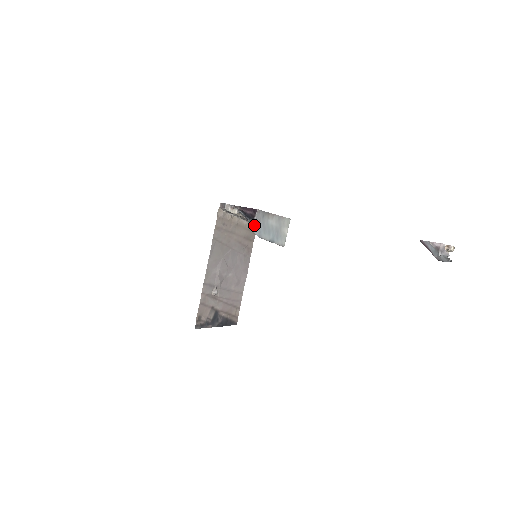
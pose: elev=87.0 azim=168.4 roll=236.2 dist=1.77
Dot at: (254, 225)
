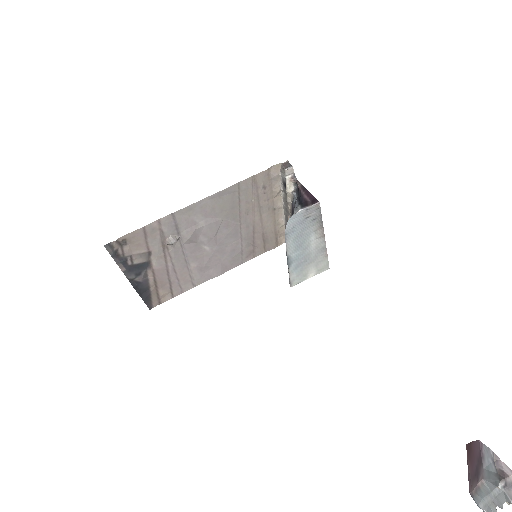
Dot at: (297, 213)
